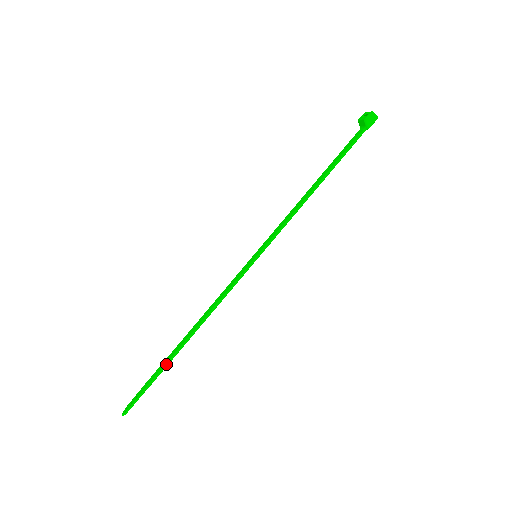
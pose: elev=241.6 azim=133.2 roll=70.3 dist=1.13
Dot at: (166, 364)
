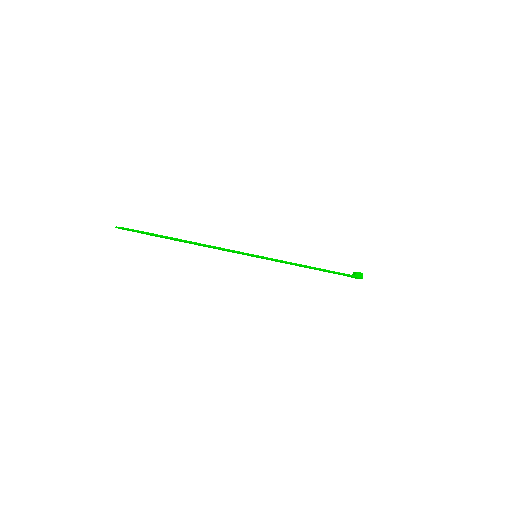
Dot at: (165, 236)
